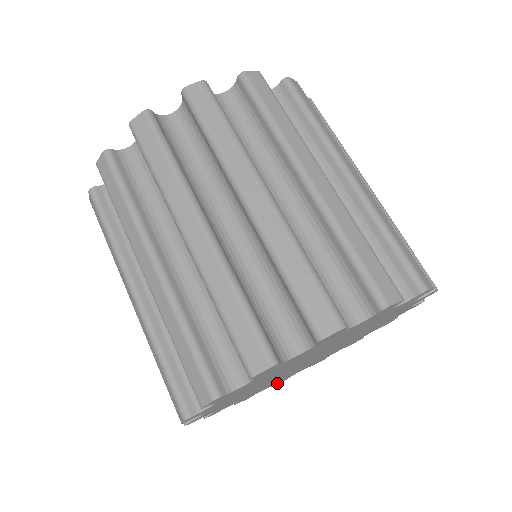
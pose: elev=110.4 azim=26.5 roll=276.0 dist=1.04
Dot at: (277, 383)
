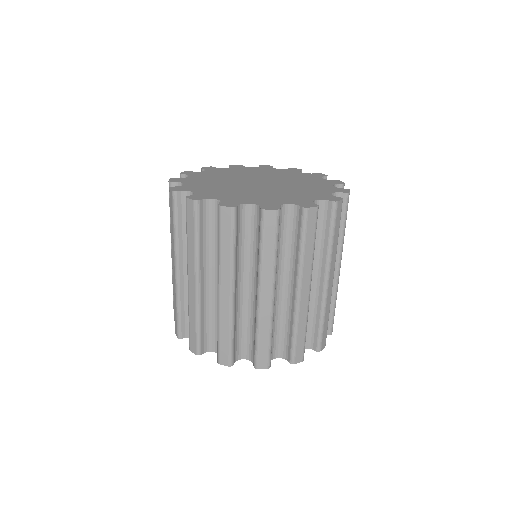
Dot at: occluded
